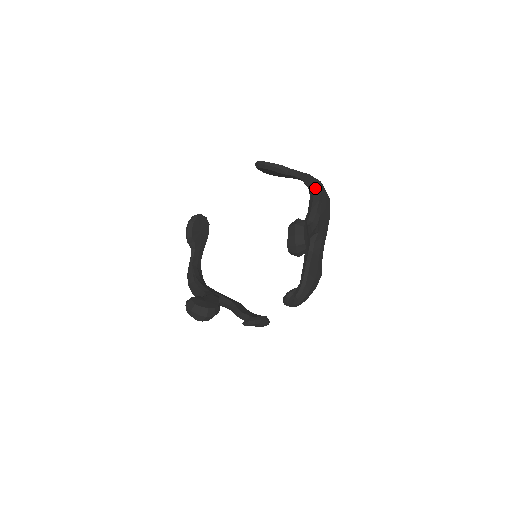
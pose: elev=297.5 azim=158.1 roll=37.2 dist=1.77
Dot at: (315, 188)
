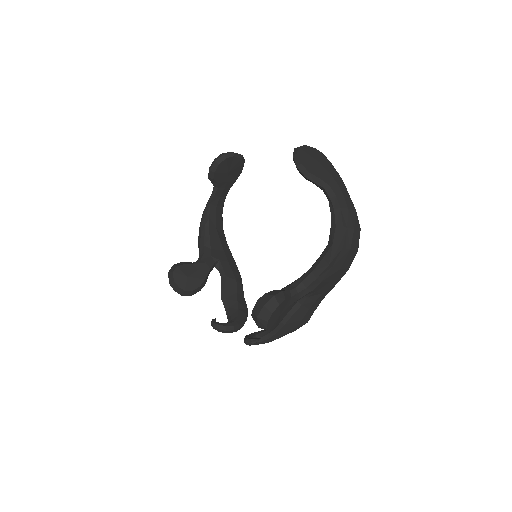
Dot at: (334, 244)
